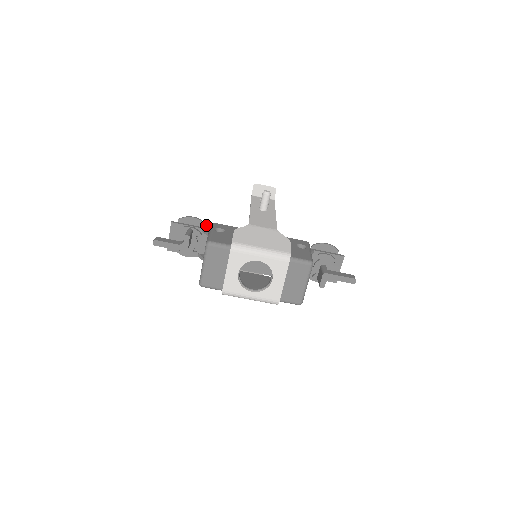
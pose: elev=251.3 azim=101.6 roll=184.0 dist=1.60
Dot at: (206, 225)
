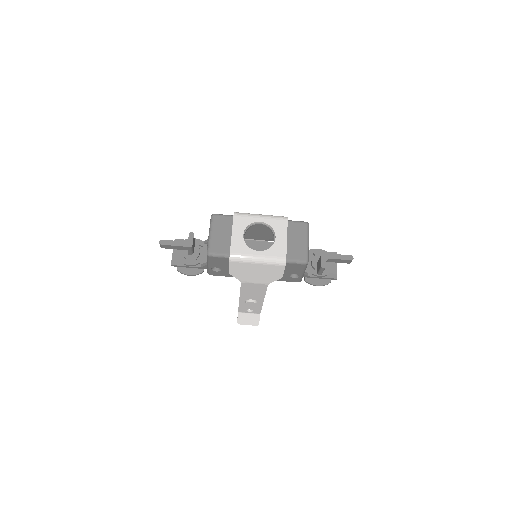
Dot at: occluded
